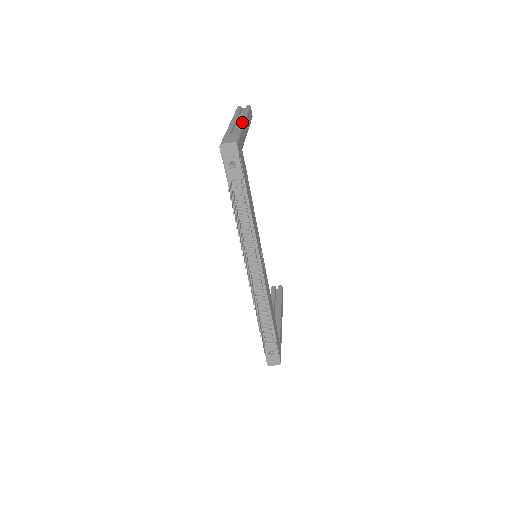
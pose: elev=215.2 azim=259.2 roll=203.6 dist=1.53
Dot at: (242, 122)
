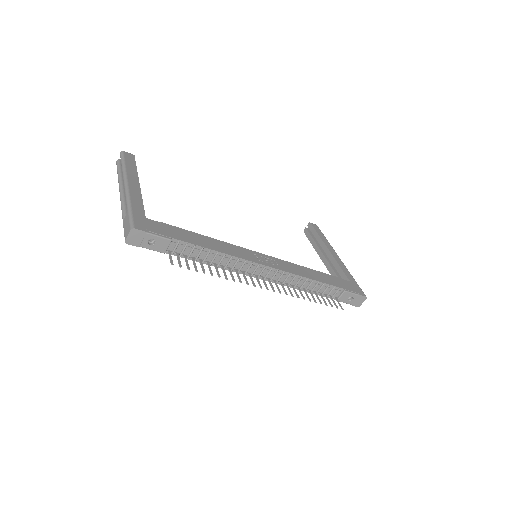
Dot at: (125, 188)
